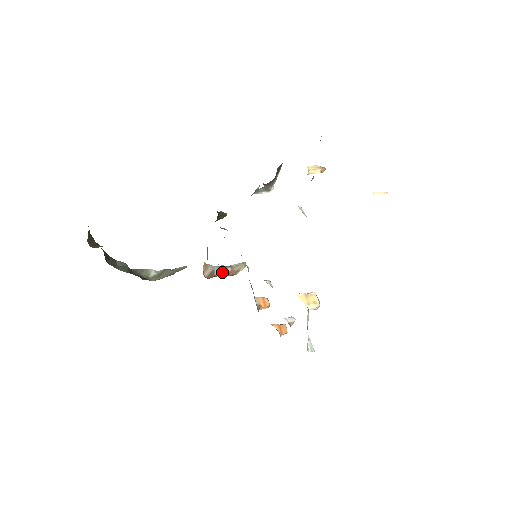
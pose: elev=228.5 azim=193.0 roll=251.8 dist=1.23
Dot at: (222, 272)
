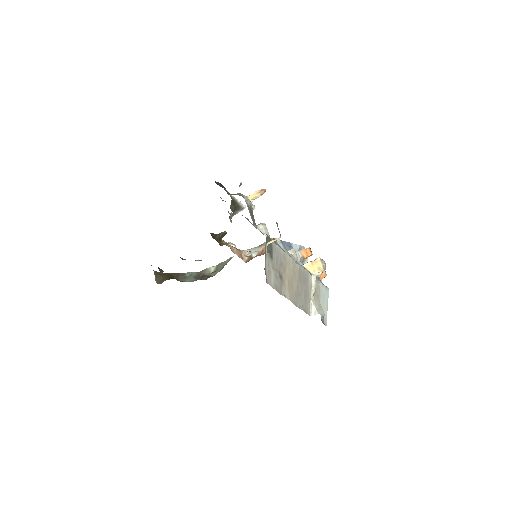
Dot at: (257, 252)
